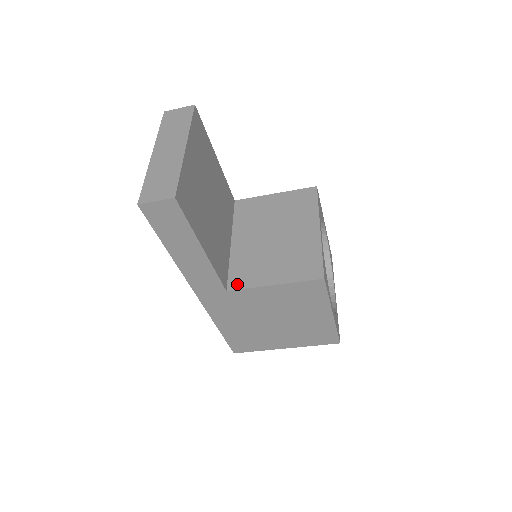
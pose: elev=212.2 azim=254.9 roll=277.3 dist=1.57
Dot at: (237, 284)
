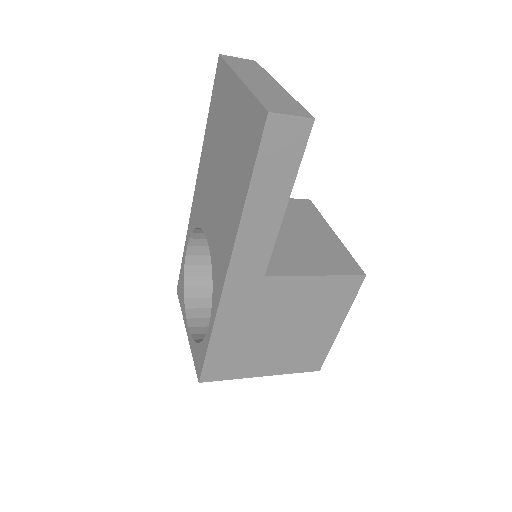
Dot at: (274, 270)
